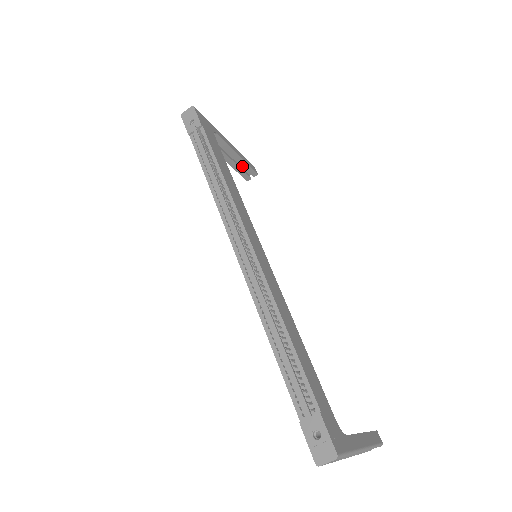
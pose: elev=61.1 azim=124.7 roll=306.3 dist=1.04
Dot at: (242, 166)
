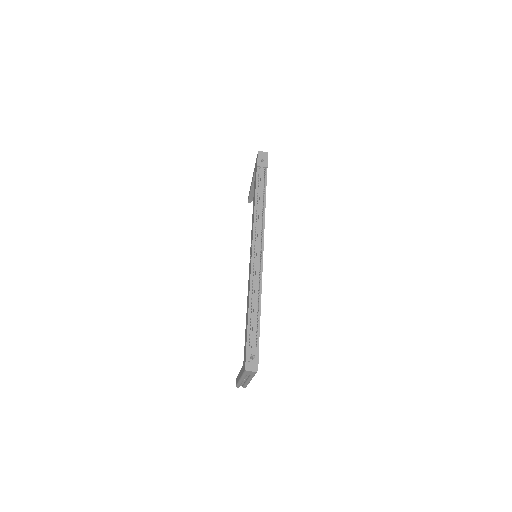
Dot at: occluded
